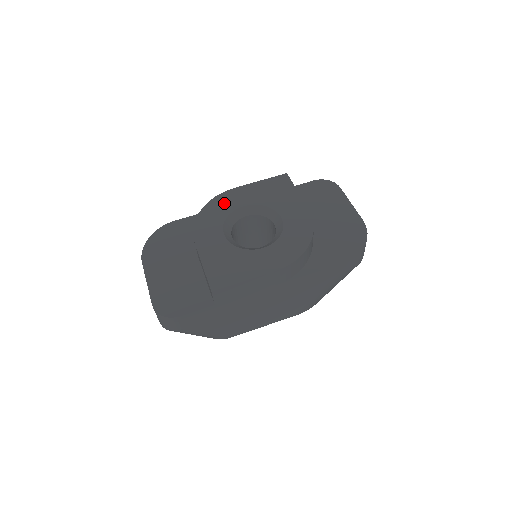
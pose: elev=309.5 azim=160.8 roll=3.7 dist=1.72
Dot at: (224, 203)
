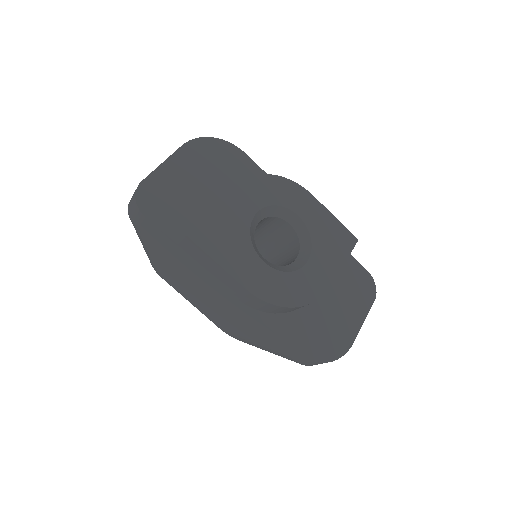
Dot at: (291, 194)
